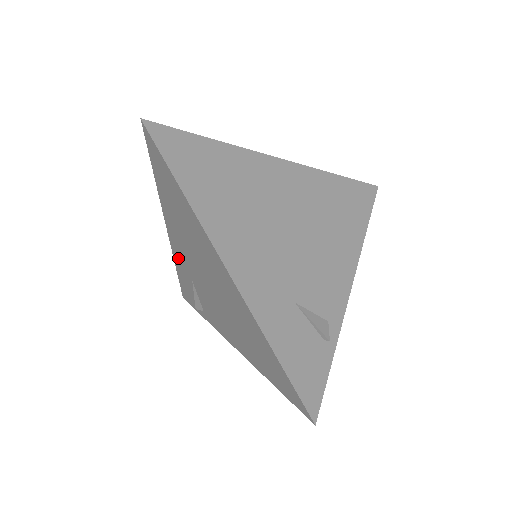
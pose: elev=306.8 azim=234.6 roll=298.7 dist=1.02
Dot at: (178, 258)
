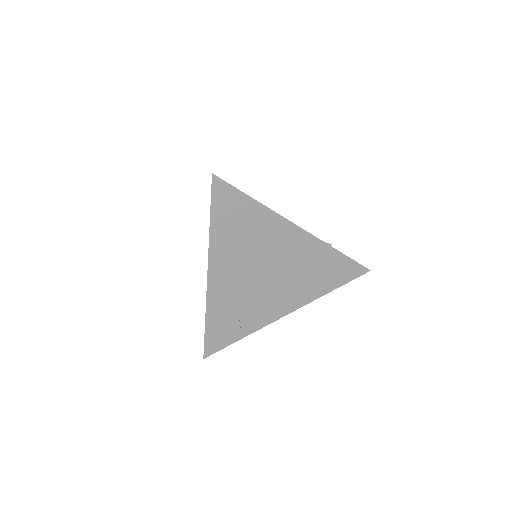
Dot at: occluded
